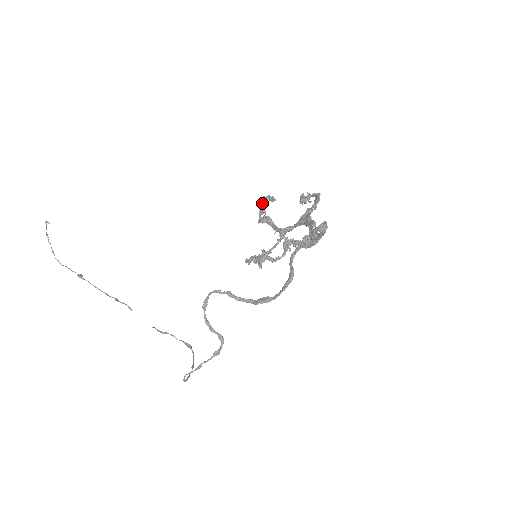
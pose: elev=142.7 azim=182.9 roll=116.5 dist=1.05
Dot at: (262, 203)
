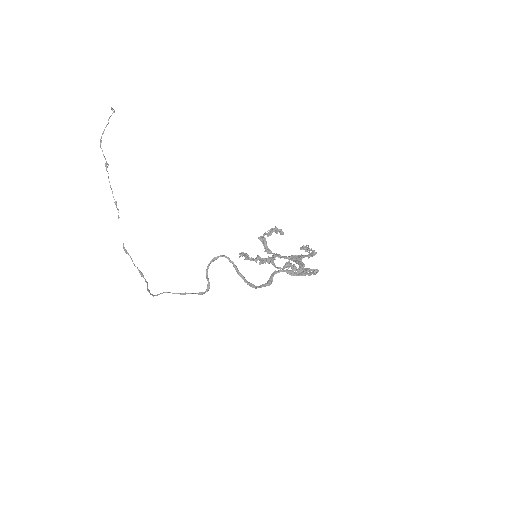
Dot at: (273, 230)
